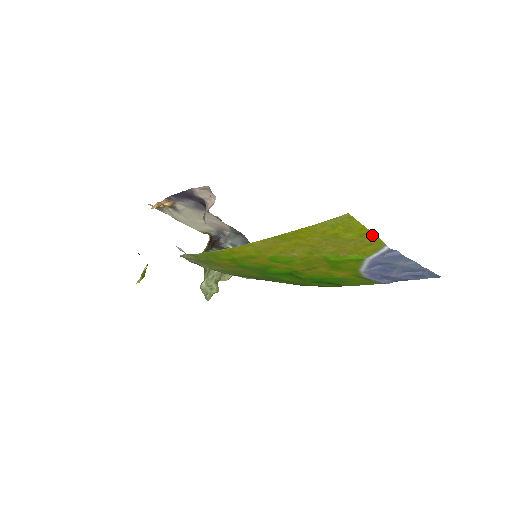
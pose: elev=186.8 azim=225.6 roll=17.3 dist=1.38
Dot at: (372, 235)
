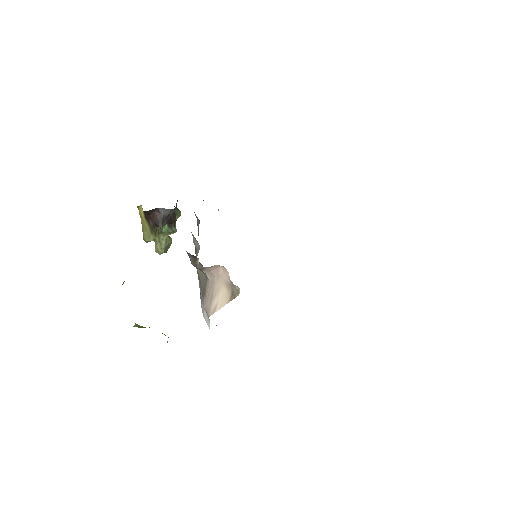
Dot at: occluded
